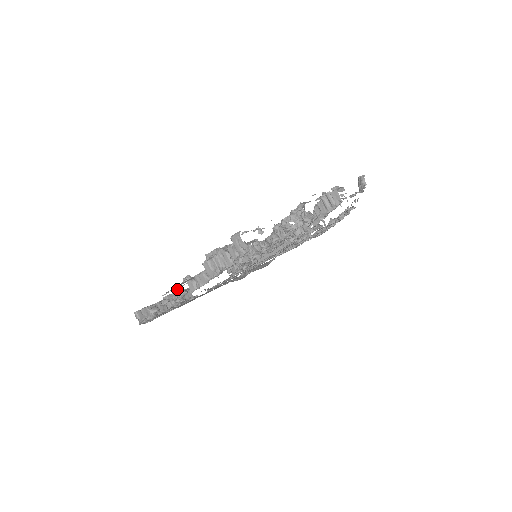
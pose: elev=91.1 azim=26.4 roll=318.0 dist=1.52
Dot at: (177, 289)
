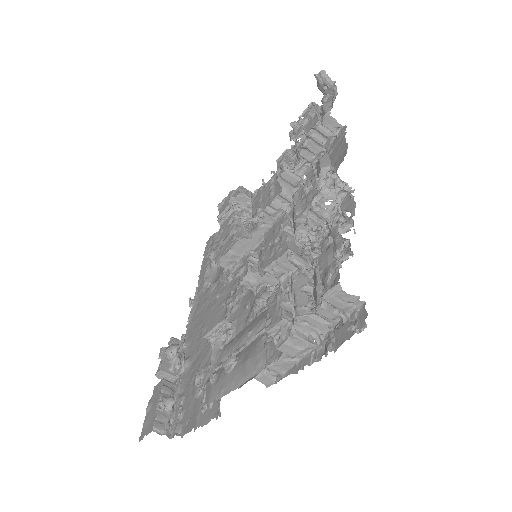
Dot at: (161, 350)
